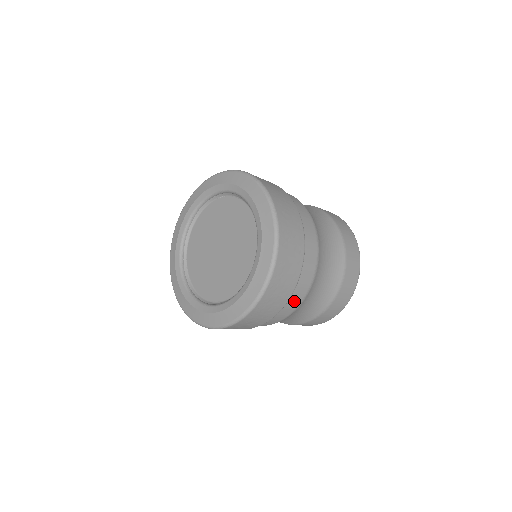
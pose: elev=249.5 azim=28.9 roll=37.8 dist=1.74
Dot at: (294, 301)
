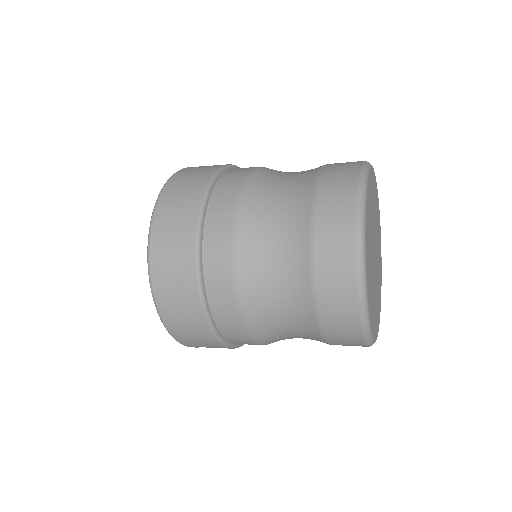
Dot at: (224, 302)
